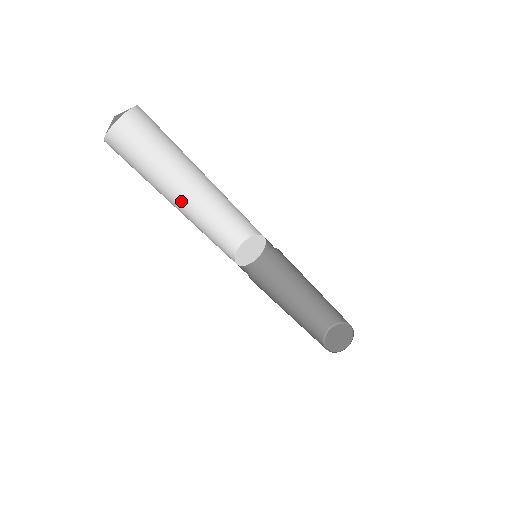
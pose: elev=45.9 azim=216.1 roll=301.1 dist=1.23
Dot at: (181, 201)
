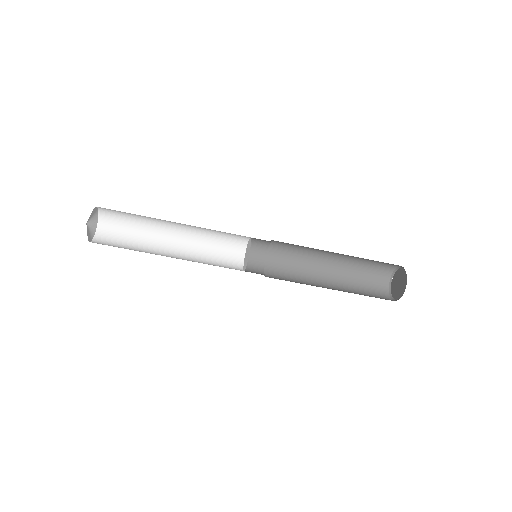
Dot at: (176, 235)
